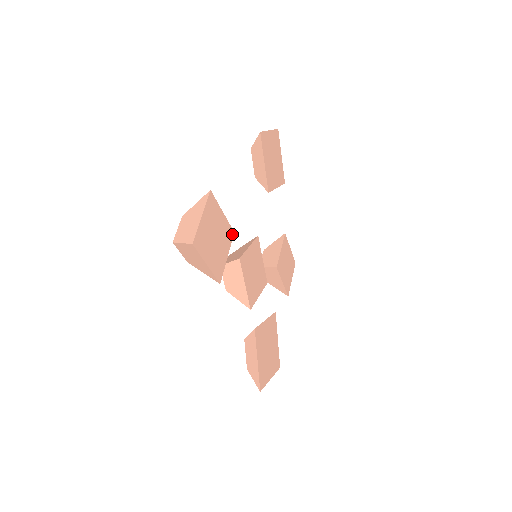
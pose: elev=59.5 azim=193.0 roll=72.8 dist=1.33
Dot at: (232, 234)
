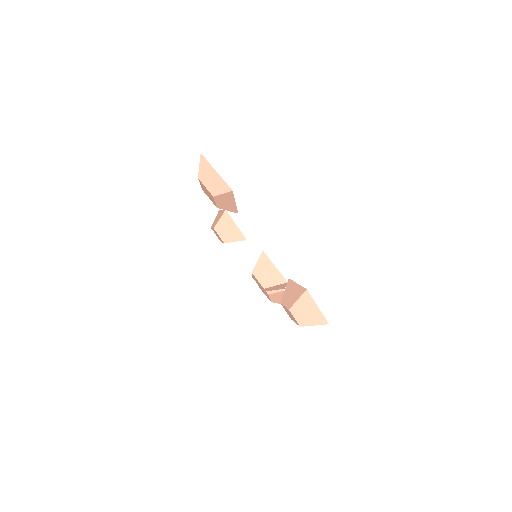
Dot at: occluded
